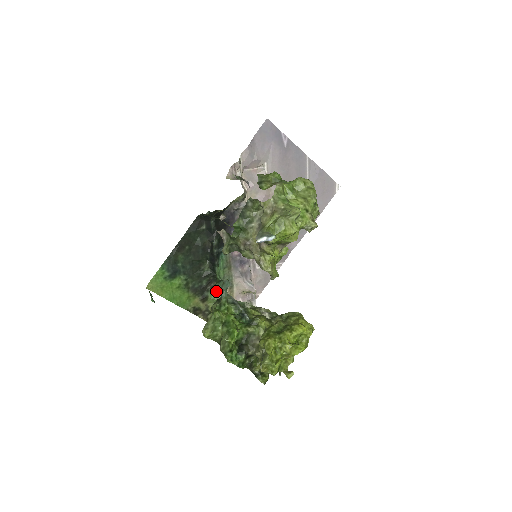
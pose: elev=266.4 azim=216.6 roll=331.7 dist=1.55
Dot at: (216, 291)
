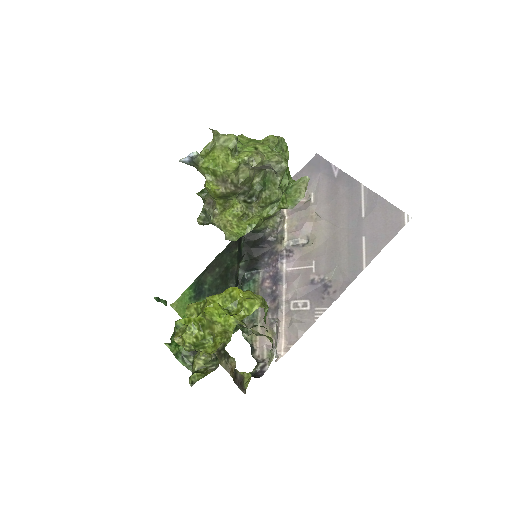
Dot at: (236, 325)
